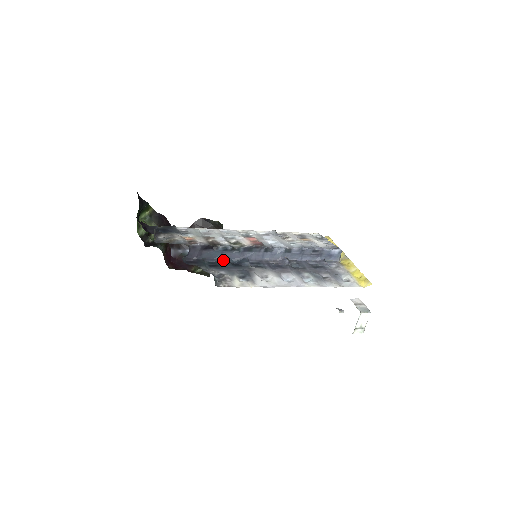
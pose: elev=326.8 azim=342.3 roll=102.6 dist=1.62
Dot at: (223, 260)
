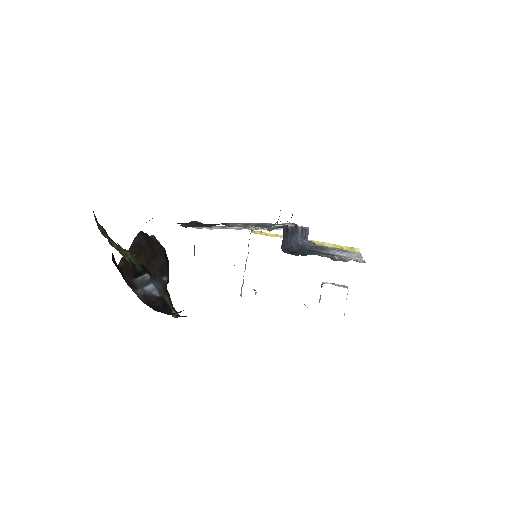
Dot at: (293, 248)
